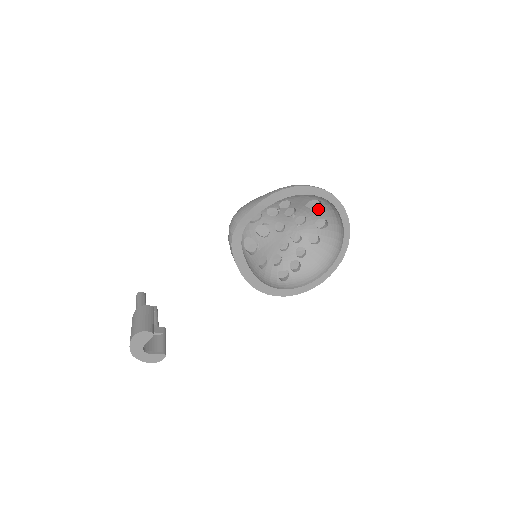
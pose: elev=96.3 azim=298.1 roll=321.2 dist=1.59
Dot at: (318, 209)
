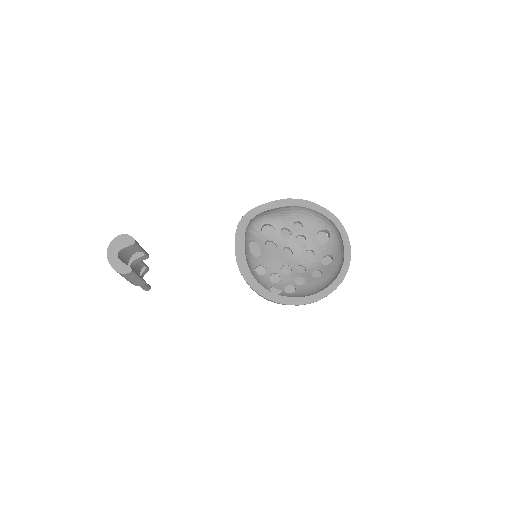
Dot at: (326, 244)
